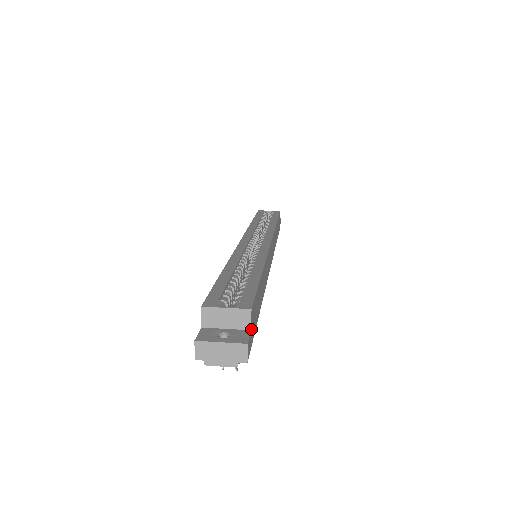
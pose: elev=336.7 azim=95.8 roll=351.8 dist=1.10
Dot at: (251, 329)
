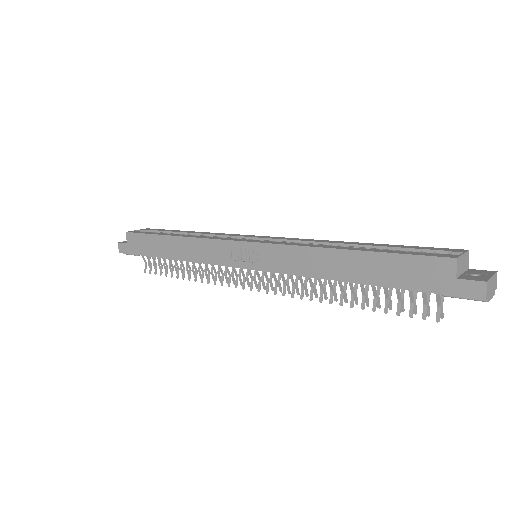
Dot at: (466, 268)
